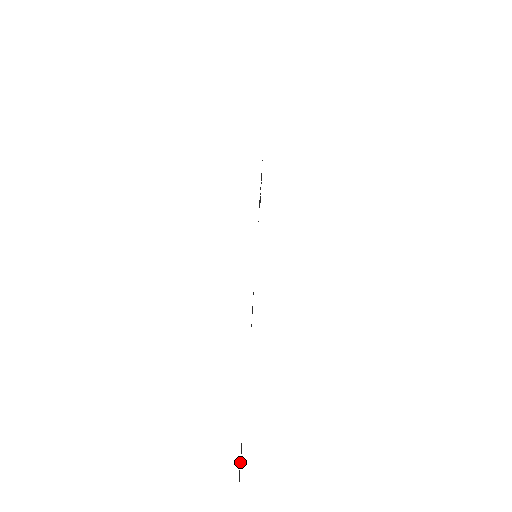
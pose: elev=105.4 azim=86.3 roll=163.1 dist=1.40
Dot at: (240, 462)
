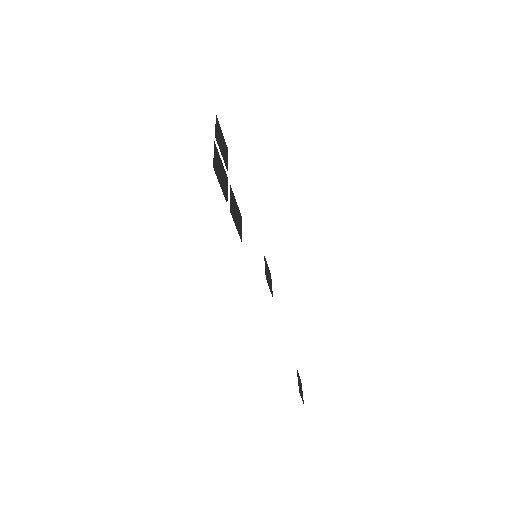
Dot at: (300, 387)
